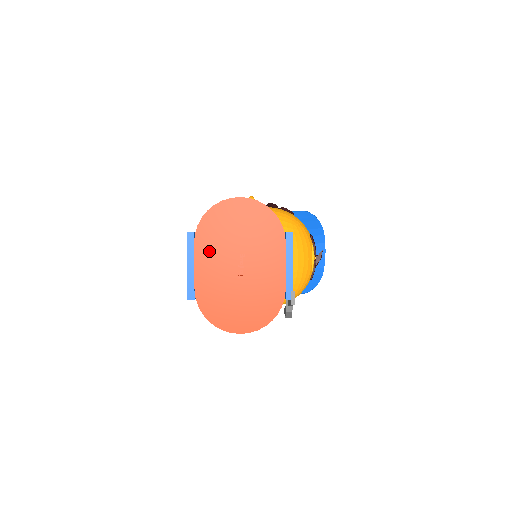
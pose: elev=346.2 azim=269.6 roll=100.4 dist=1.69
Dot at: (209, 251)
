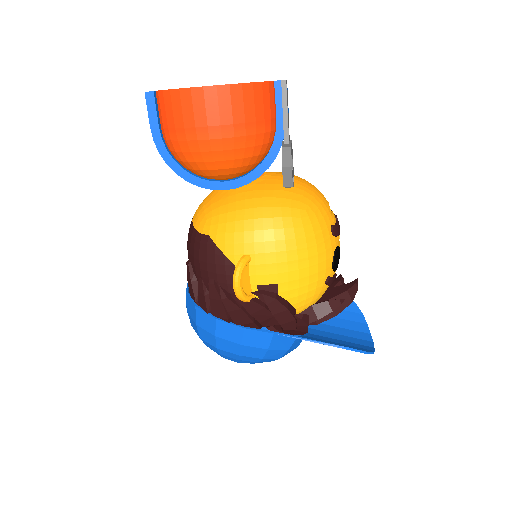
Dot at: occluded
